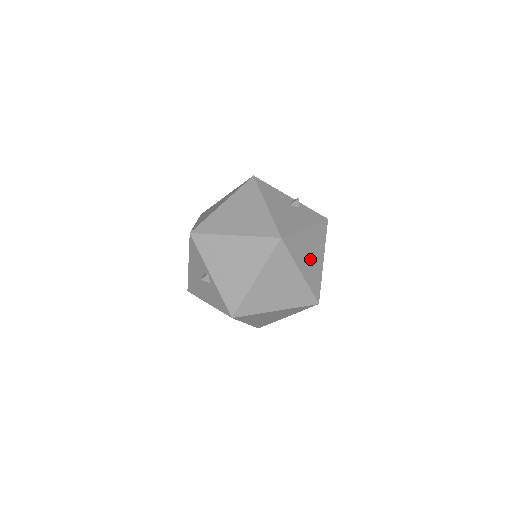
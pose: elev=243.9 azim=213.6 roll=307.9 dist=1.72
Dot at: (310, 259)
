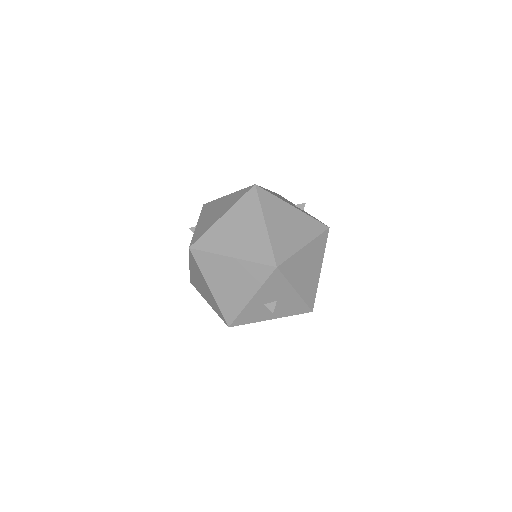
Dot at: (285, 228)
